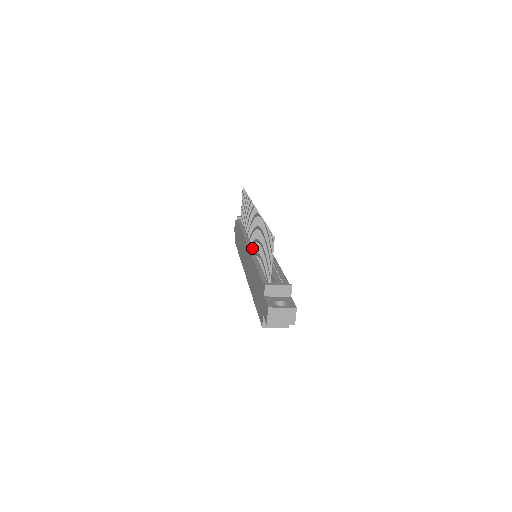
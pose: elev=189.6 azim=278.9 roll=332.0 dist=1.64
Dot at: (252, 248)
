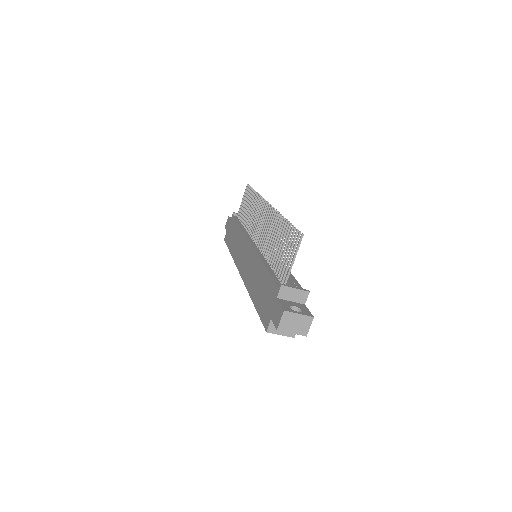
Dot at: (256, 246)
